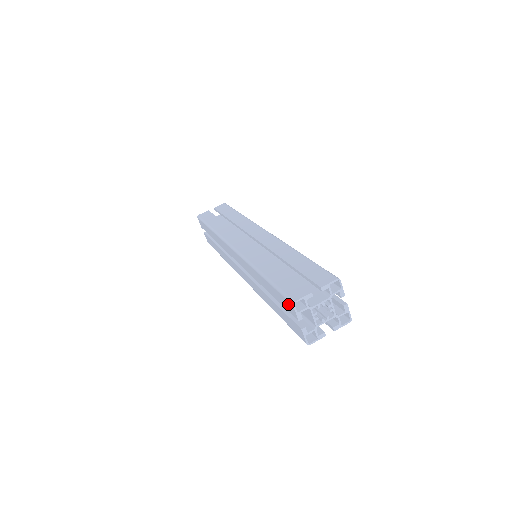
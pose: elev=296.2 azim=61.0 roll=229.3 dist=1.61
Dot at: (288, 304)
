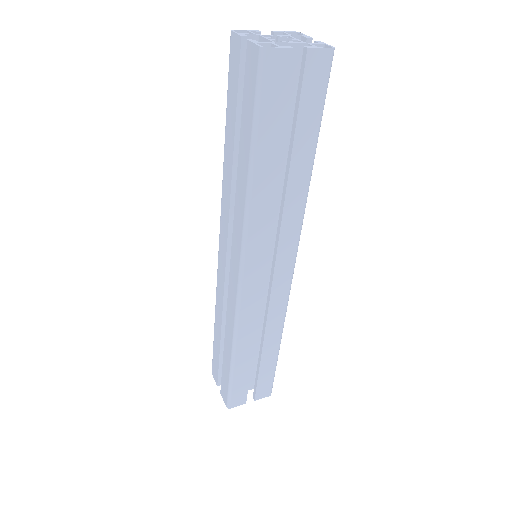
Dot at: (232, 54)
